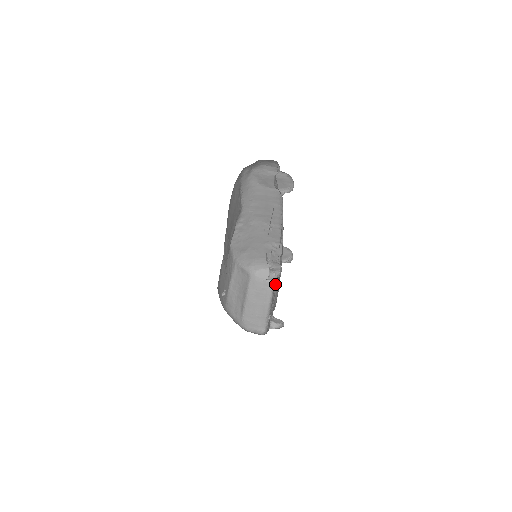
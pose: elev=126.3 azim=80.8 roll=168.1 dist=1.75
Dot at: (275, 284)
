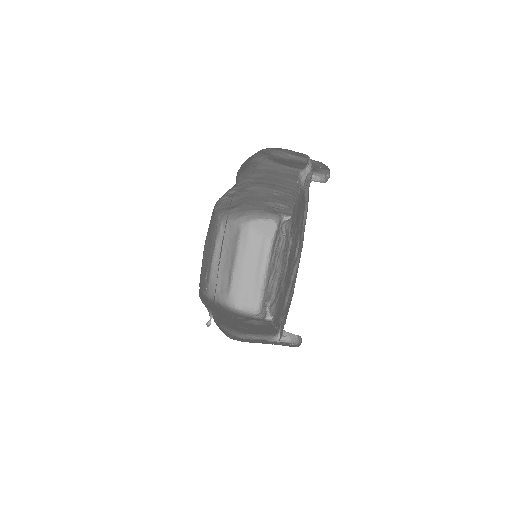
Dot at: (275, 248)
